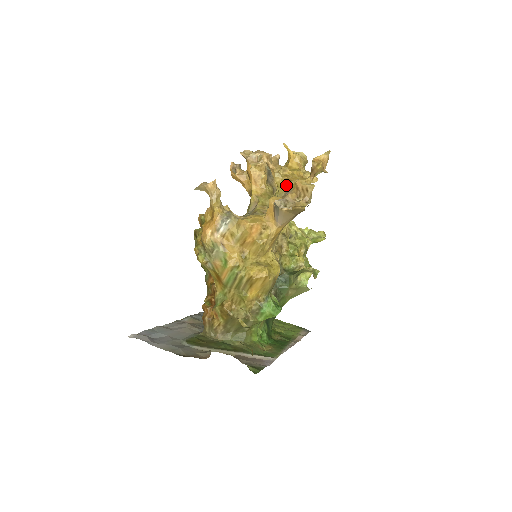
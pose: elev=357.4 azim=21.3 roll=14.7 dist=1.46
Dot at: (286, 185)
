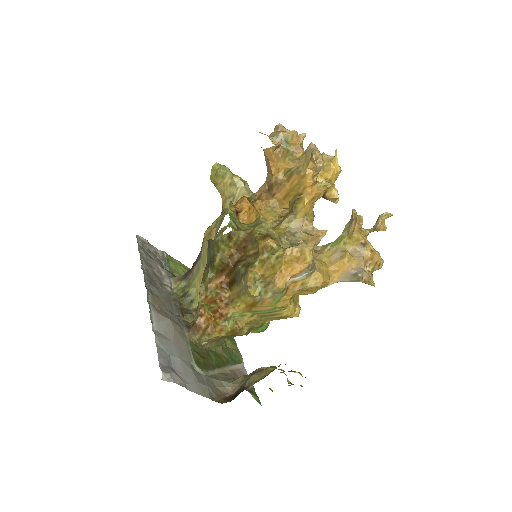
Dot at: (359, 243)
